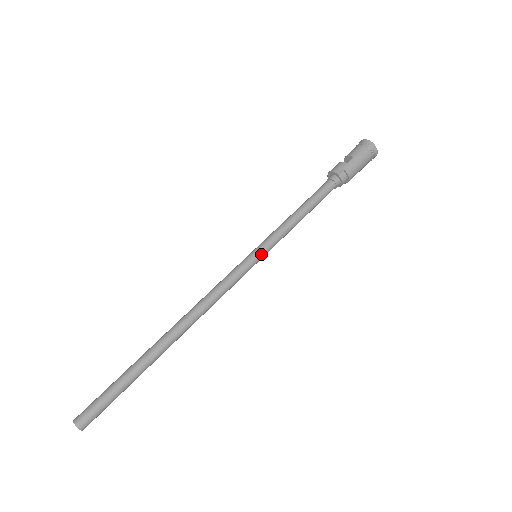
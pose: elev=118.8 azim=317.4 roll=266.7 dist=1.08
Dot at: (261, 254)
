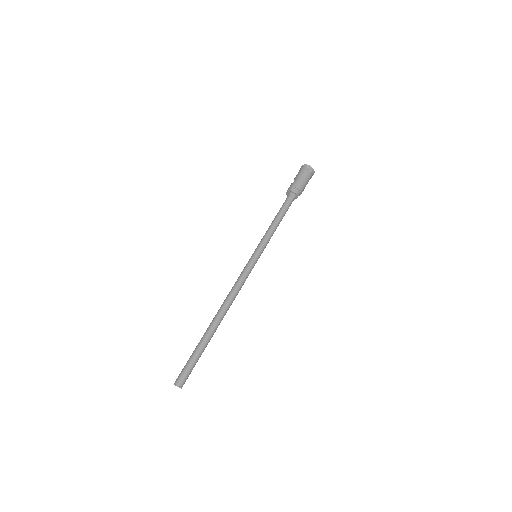
Dot at: (258, 253)
